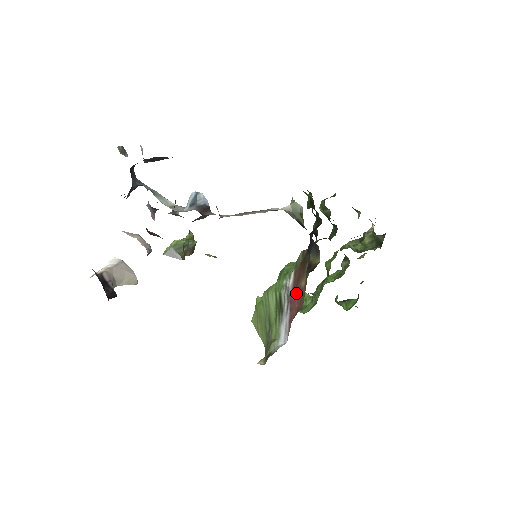
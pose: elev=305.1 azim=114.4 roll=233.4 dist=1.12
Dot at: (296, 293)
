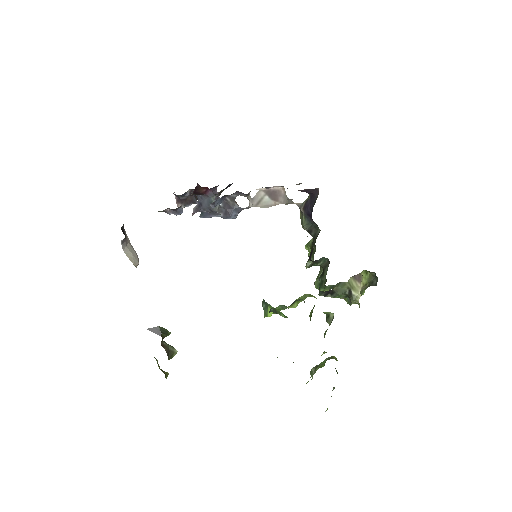
Dot at: occluded
